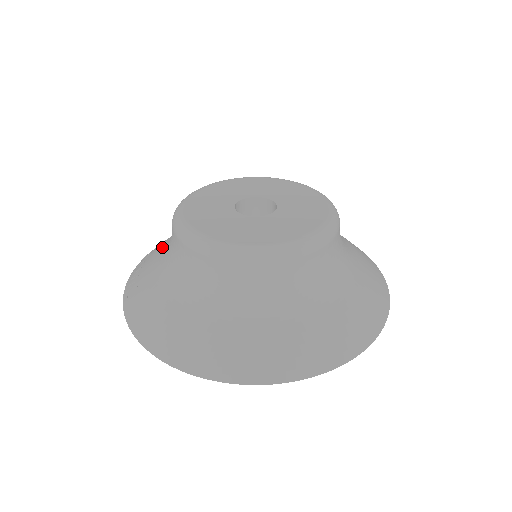
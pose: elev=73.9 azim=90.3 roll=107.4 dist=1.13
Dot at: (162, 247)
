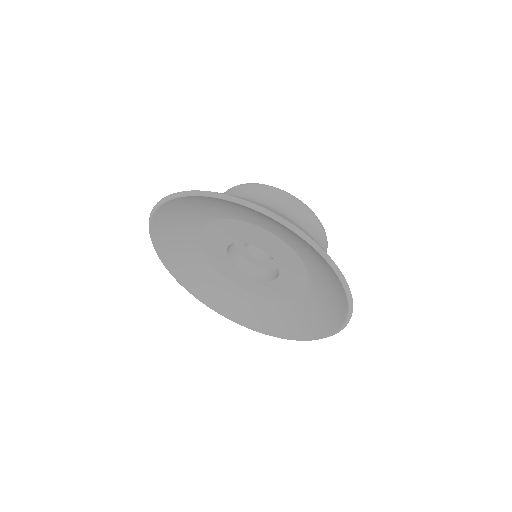
Dot at: occluded
